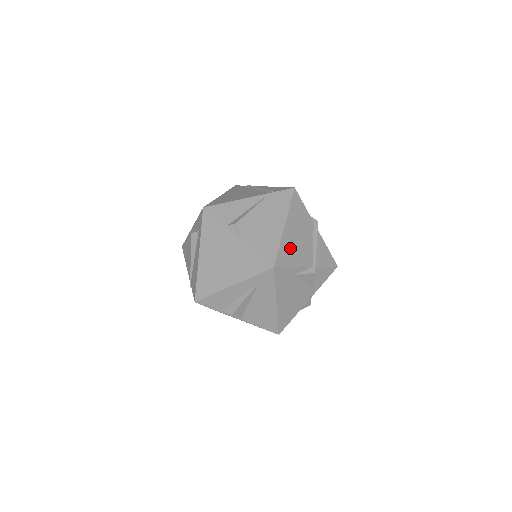
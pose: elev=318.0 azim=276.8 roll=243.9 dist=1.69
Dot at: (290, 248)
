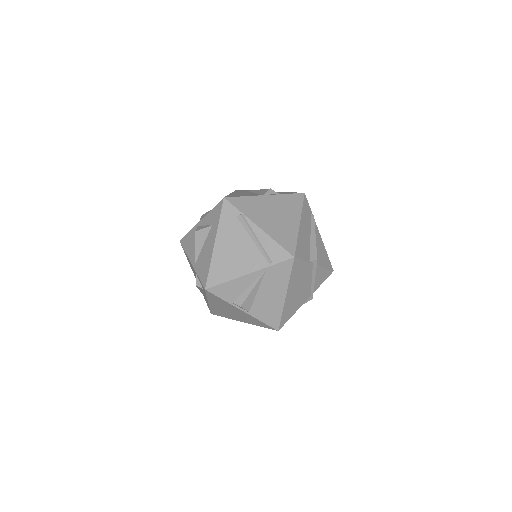
Dot at: (291, 306)
